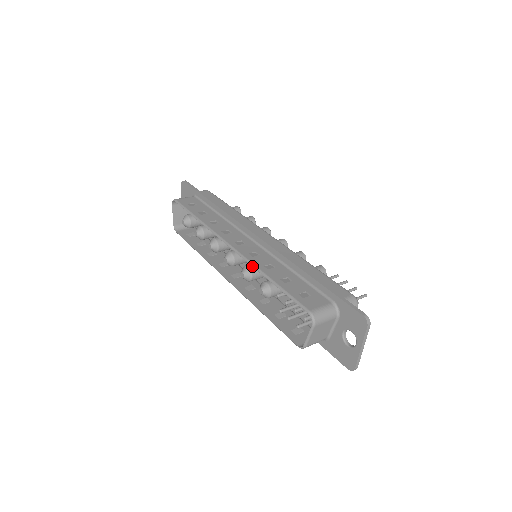
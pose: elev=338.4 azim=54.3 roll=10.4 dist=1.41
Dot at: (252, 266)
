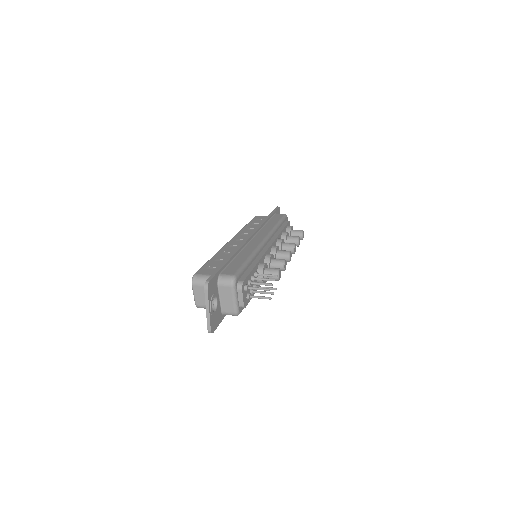
Dot at: (219, 250)
